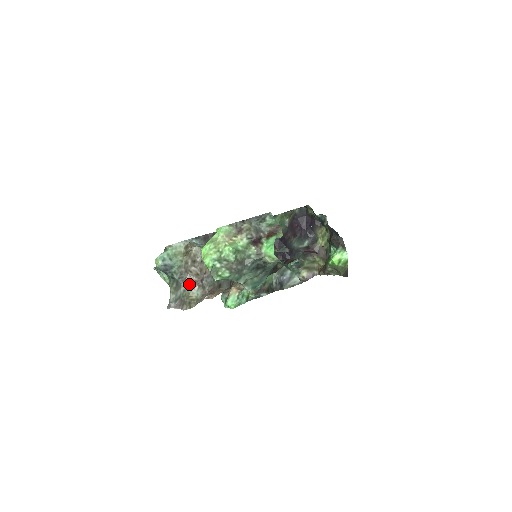
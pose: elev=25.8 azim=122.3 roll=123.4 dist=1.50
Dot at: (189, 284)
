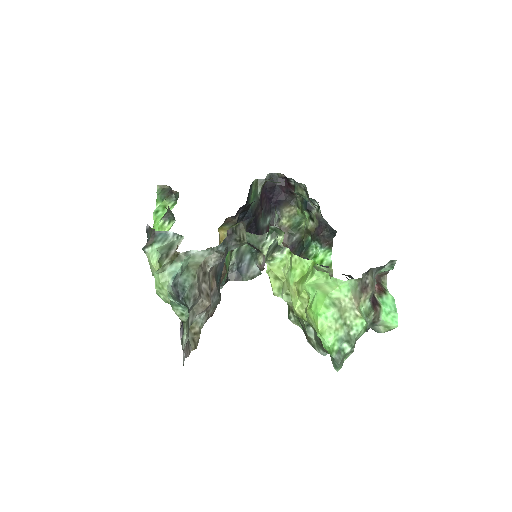
Dot at: (197, 311)
